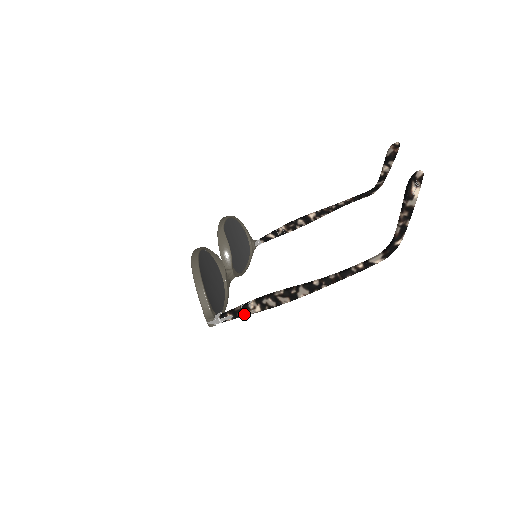
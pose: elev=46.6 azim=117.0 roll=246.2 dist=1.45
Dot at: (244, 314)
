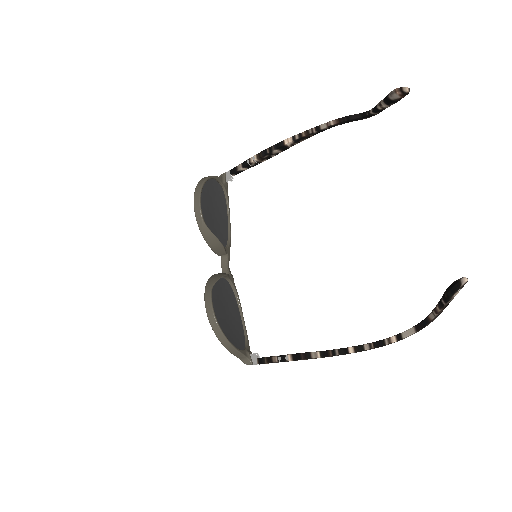
Dot at: occluded
